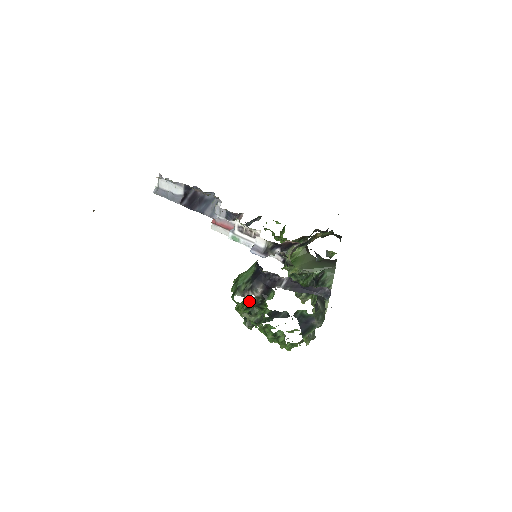
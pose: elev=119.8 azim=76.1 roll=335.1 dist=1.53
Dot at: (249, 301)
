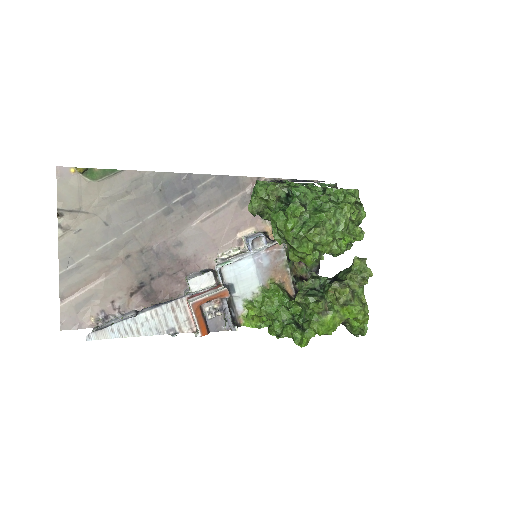
Dot at: occluded
